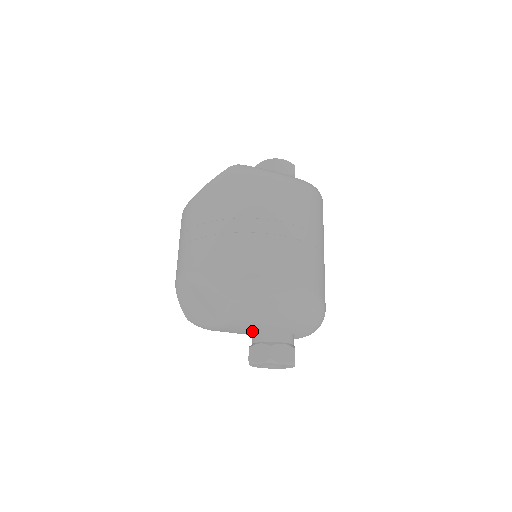
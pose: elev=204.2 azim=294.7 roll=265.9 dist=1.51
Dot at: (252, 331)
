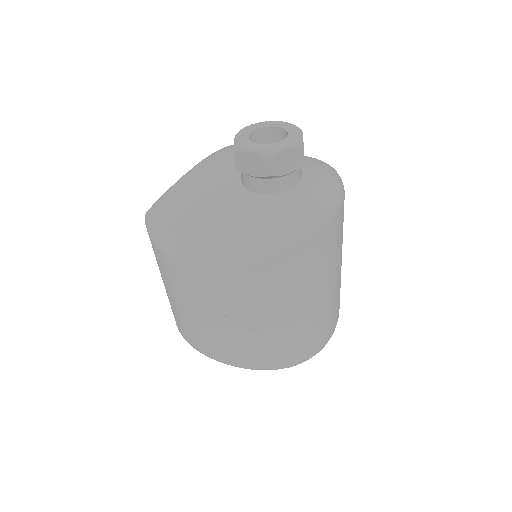
Dot at: occluded
